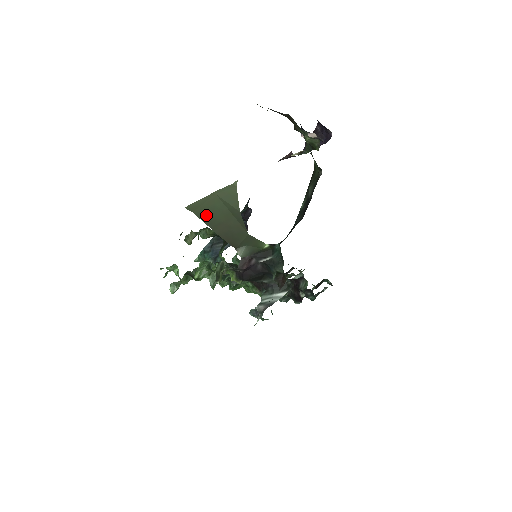
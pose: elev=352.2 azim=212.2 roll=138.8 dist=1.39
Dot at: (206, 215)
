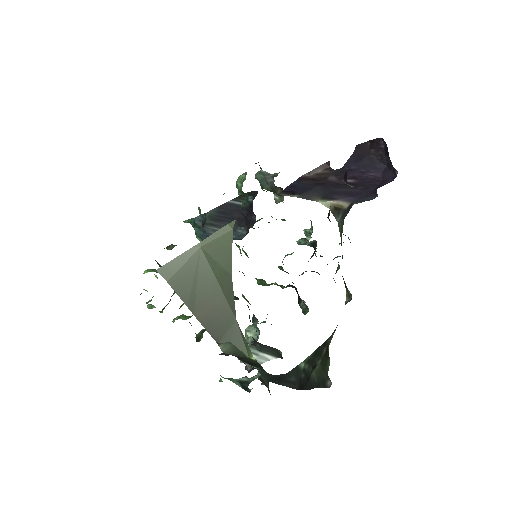
Dot at: (184, 287)
